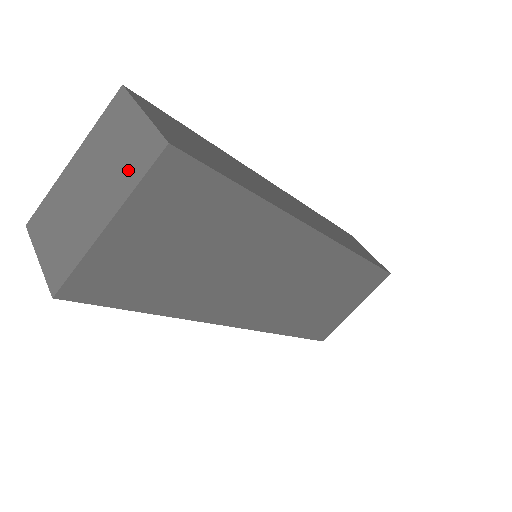
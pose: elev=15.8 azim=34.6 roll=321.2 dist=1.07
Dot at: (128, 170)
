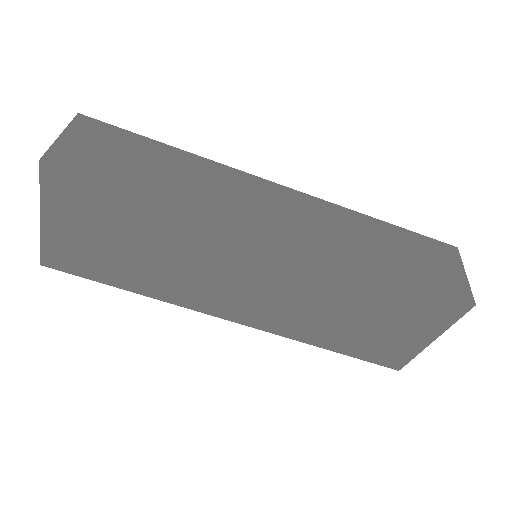
Dot at: occluded
